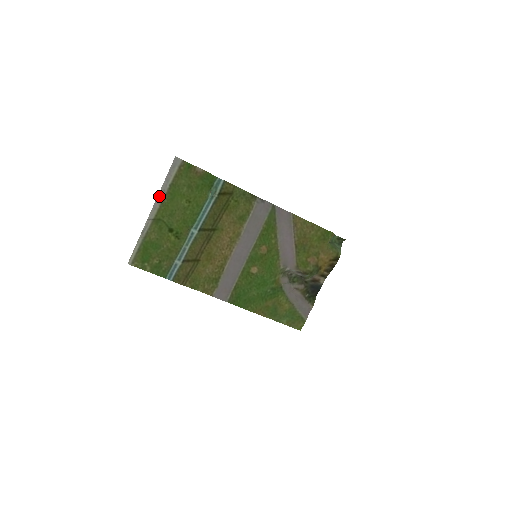
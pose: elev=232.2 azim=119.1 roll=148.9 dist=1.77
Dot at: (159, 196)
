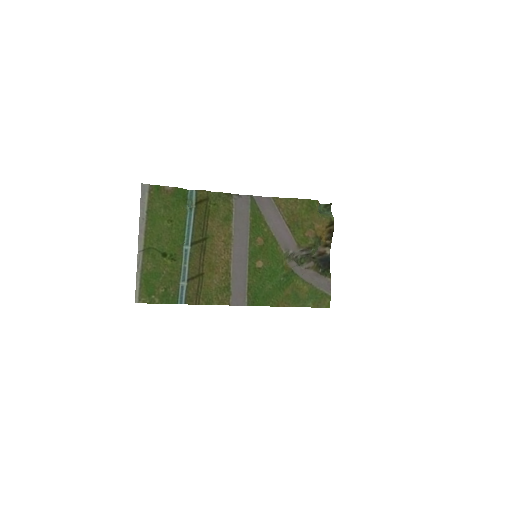
Dot at: (140, 226)
